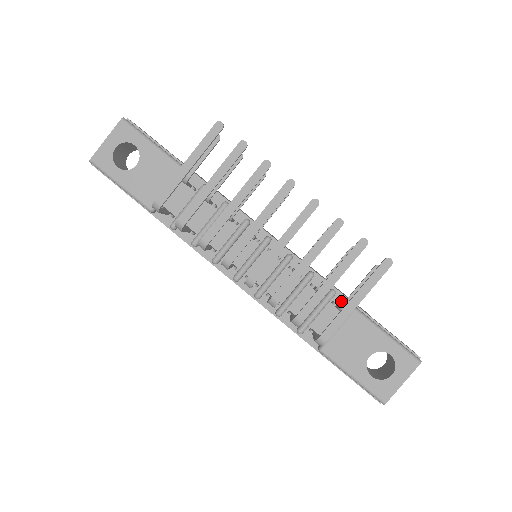
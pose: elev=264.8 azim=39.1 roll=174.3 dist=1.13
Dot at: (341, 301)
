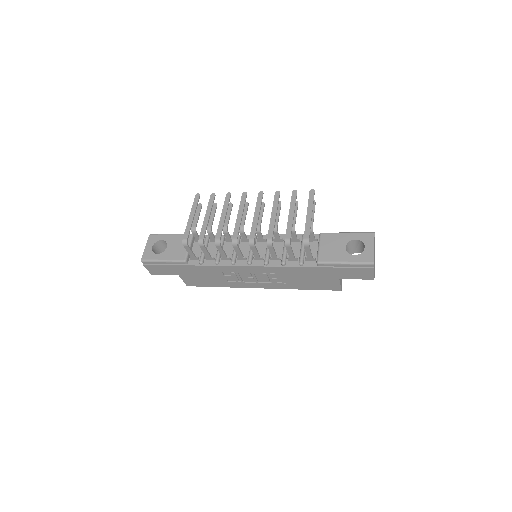
Dot at: occluded
